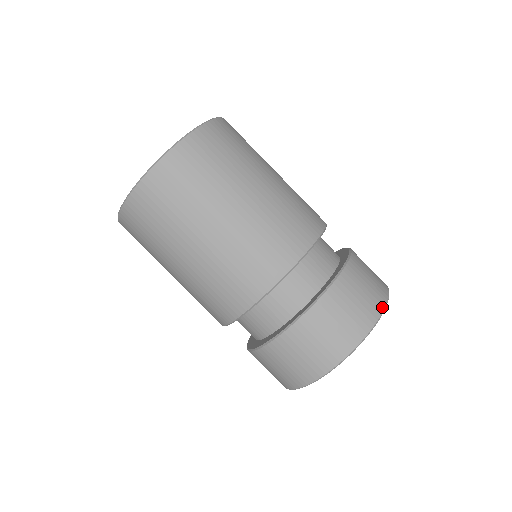
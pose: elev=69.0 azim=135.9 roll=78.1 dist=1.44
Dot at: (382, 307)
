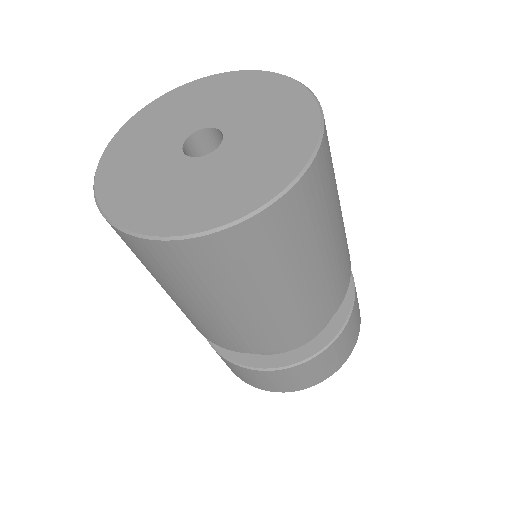
Dot at: (350, 353)
